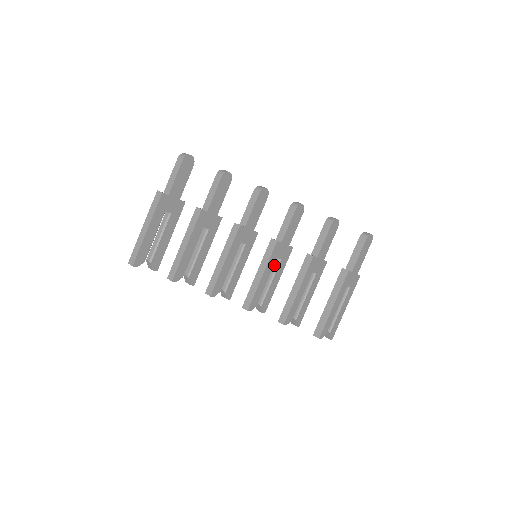
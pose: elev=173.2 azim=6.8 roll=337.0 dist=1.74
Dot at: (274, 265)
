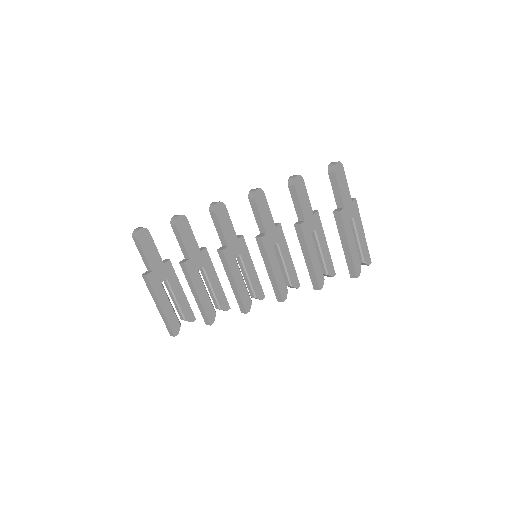
Dot at: (276, 250)
